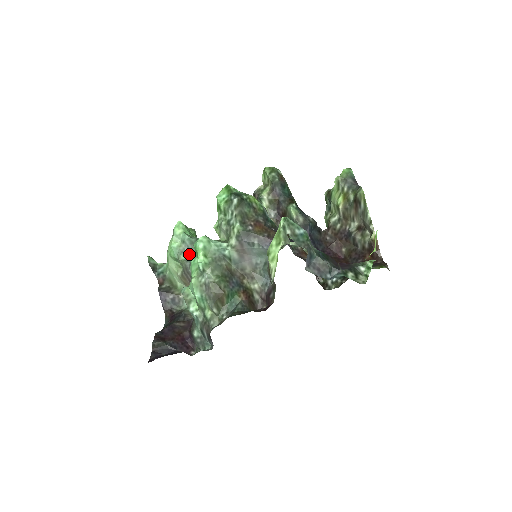
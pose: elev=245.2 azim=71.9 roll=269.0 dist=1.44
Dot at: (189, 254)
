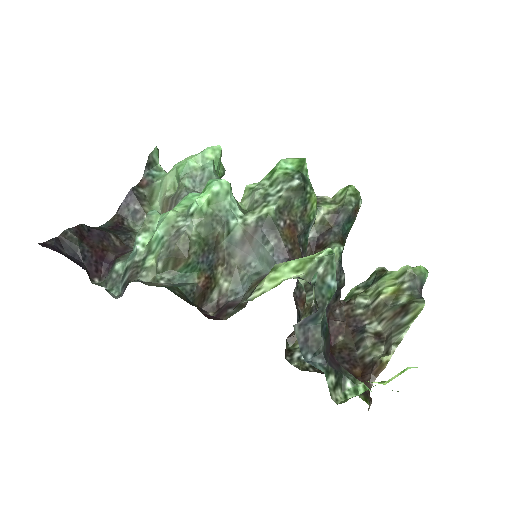
Dot at: (196, 186)
